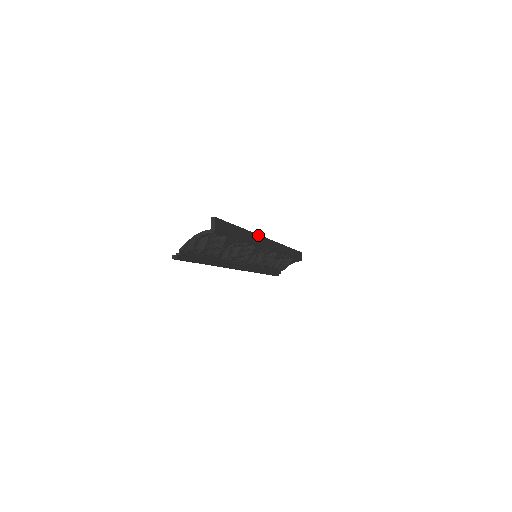
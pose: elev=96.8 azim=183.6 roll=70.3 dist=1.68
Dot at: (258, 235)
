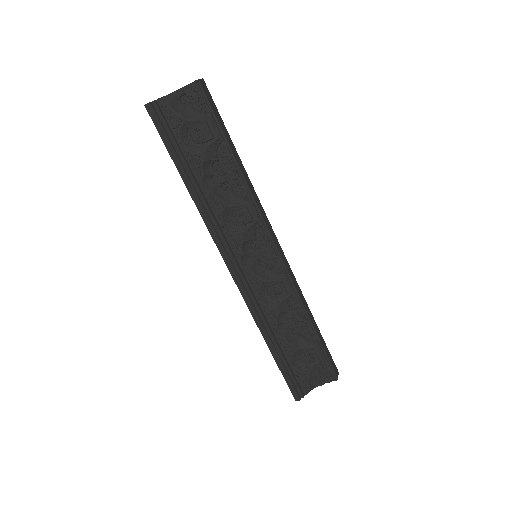
Dot at: (259, 201)
